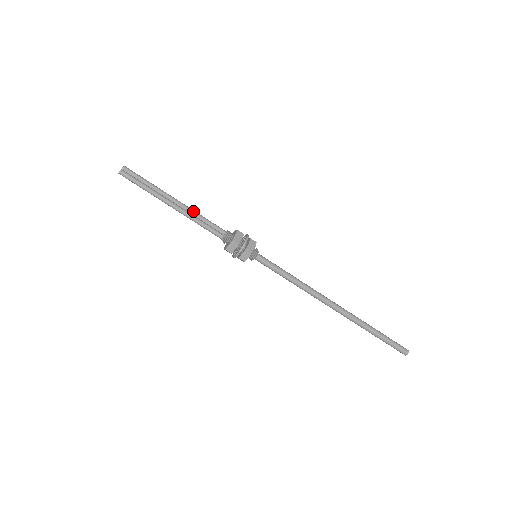
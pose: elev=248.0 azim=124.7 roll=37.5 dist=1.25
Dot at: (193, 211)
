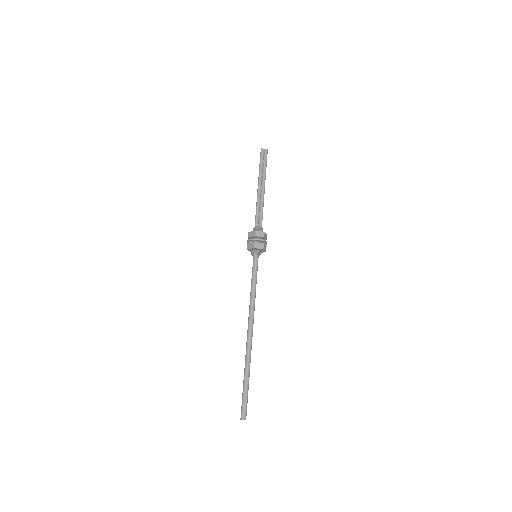
Dot at: (263, 201)
